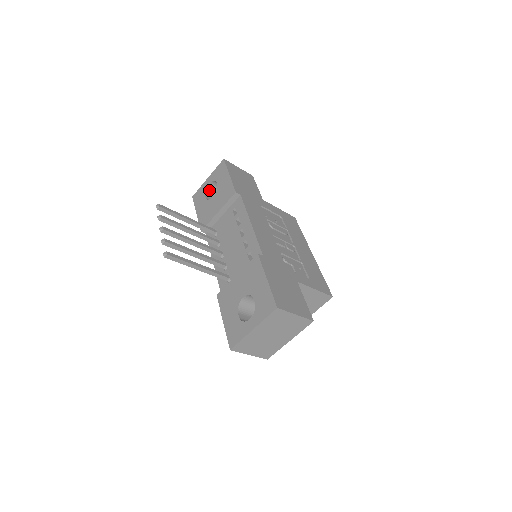
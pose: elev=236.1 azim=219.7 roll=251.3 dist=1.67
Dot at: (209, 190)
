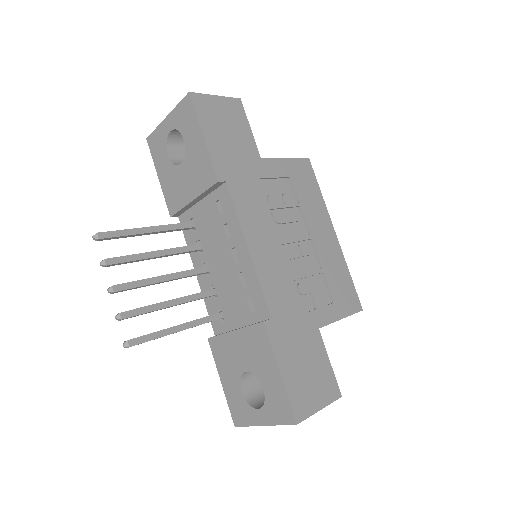
Dot at: (172, 138)
